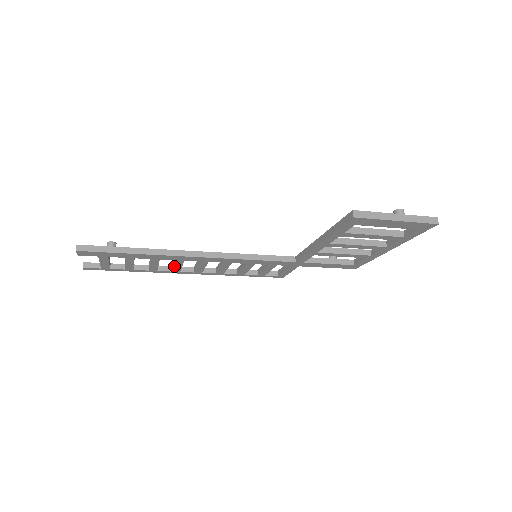
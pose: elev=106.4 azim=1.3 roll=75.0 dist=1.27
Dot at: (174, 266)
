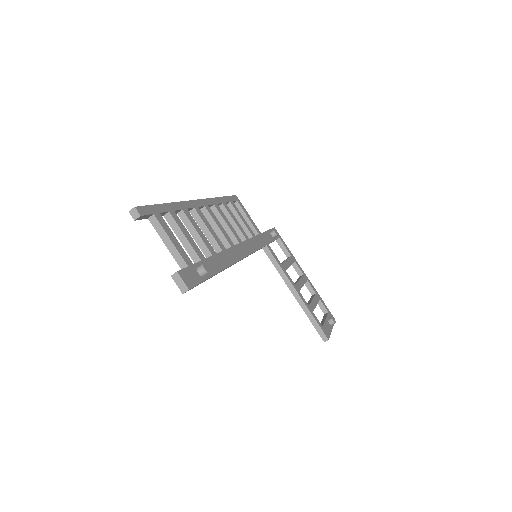
Dot at: (203, 232)
